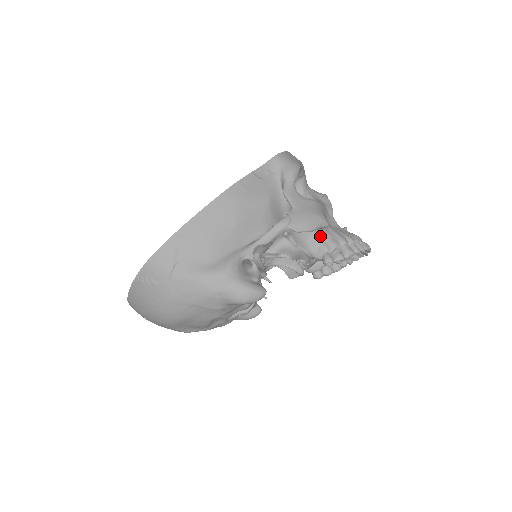
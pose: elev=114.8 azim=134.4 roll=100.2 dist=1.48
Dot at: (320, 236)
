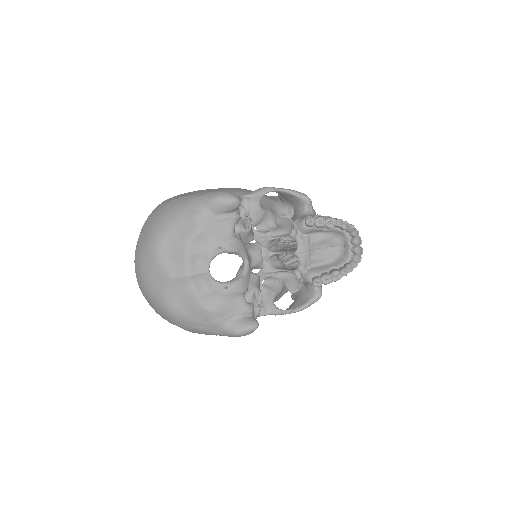
Dot at: (306, 215)
